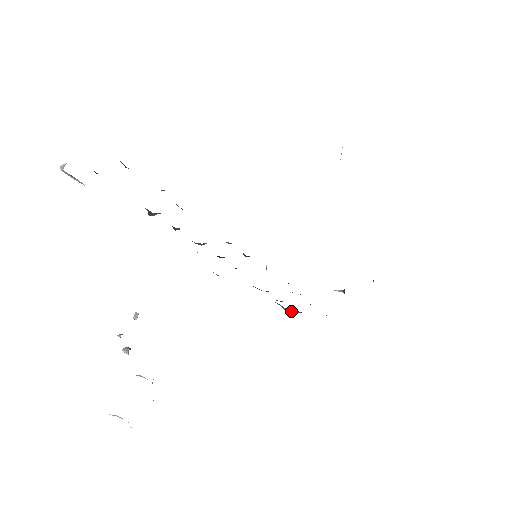
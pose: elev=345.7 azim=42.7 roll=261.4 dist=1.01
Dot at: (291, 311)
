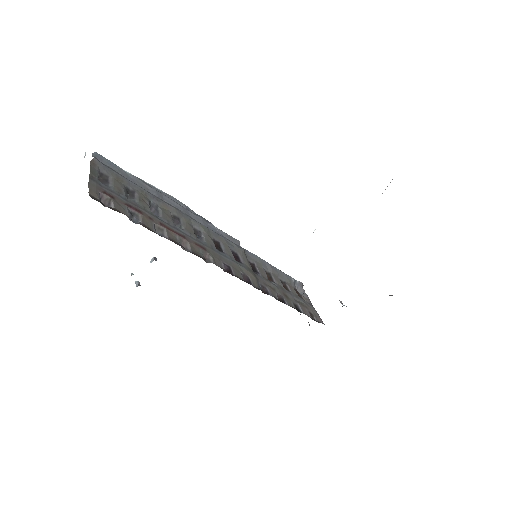
Dot at: (303, 290)
